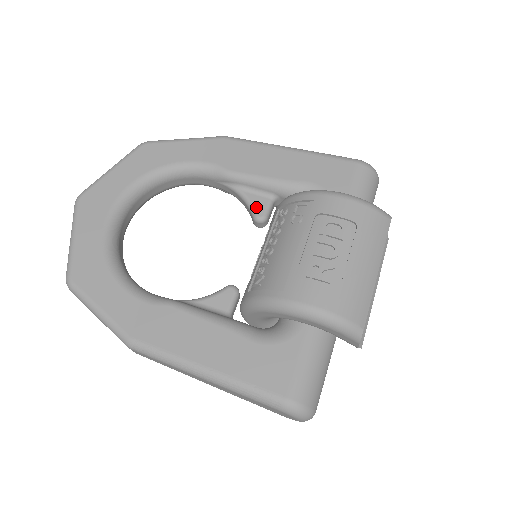
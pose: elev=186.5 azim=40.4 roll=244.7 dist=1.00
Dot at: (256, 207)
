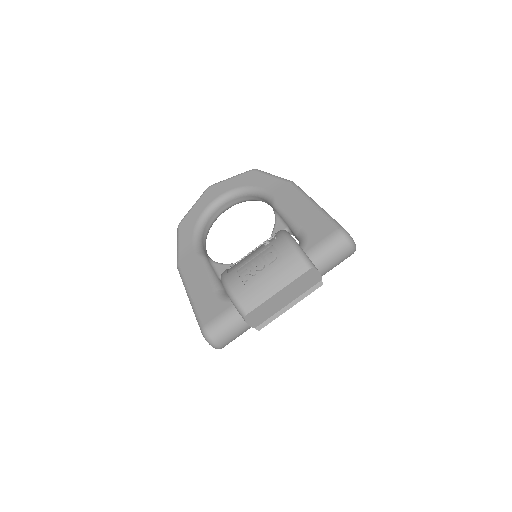
Dot at: (275, 230)
